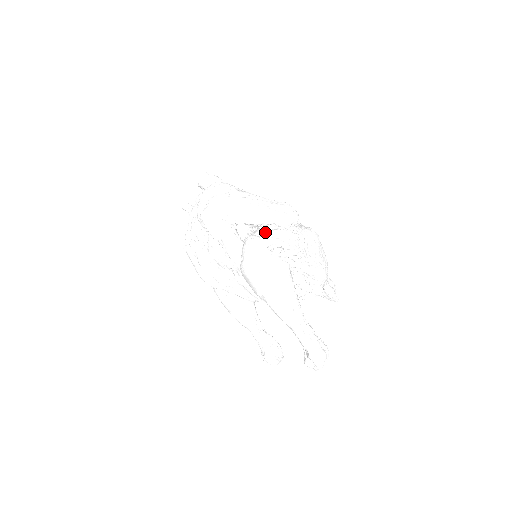
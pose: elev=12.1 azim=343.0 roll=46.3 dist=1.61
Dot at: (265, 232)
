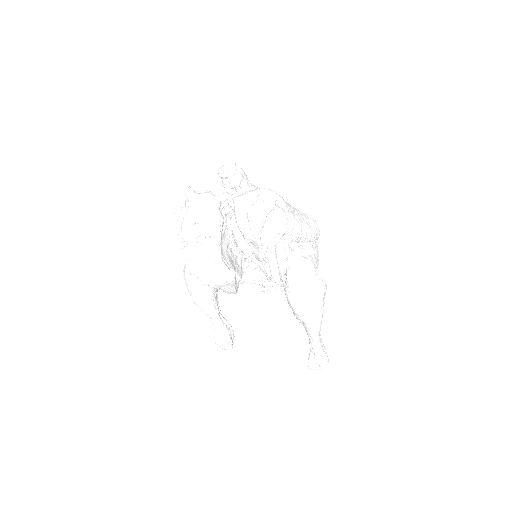
Dot at: (307, 251)
